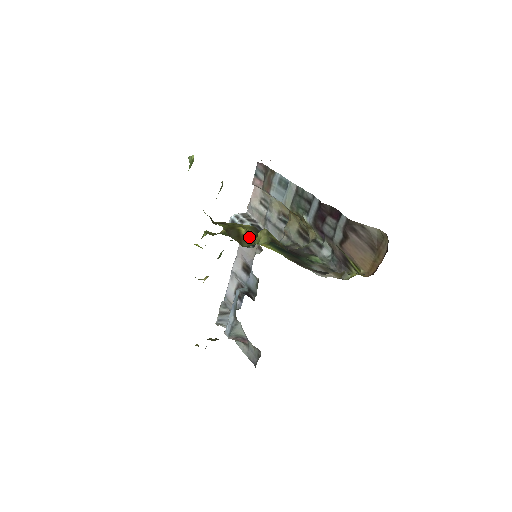
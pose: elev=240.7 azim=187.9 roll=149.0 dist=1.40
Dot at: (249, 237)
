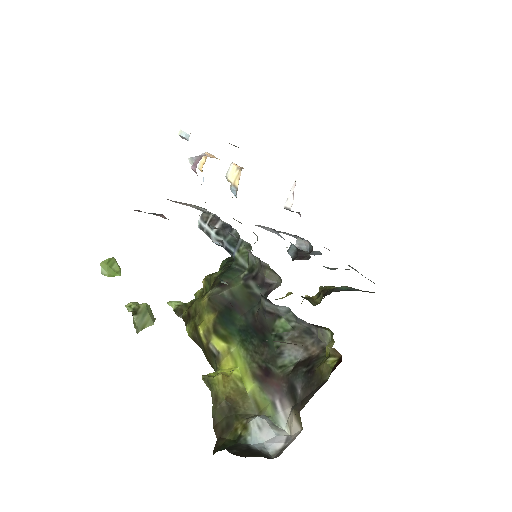
Dot at: (210, 350)
